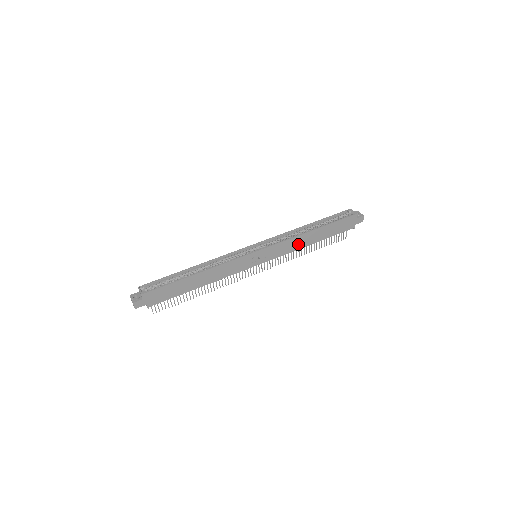
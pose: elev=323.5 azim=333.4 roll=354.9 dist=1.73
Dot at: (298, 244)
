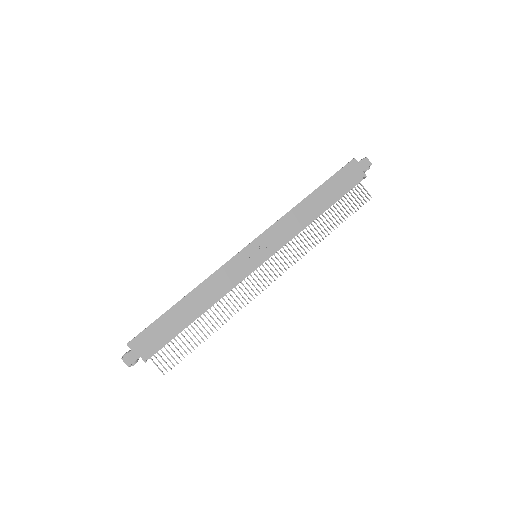
Dot at: (299, 220)
